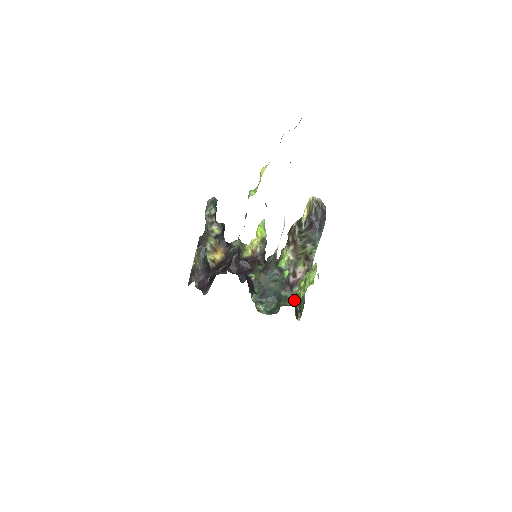
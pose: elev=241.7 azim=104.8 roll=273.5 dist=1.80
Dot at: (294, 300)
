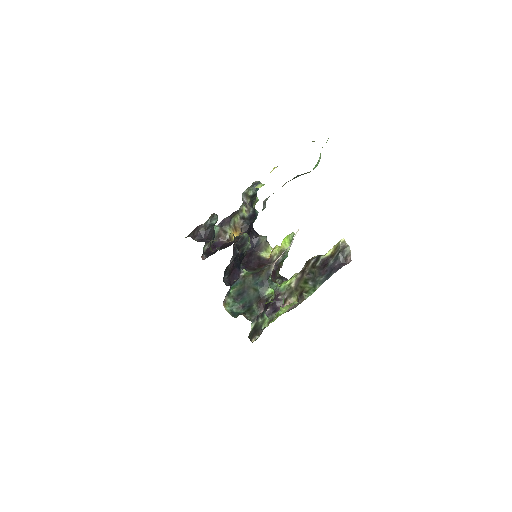
Dot at: (260, 320)
